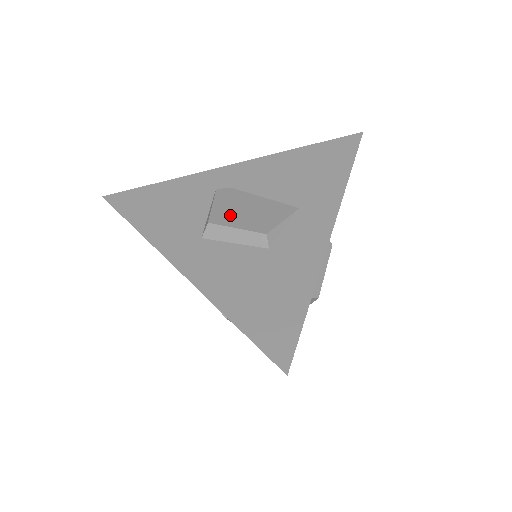
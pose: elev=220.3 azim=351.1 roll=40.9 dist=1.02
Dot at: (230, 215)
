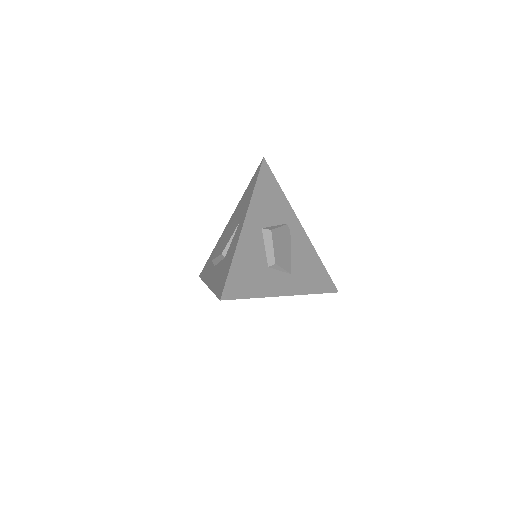
Dot at: (278, 240)
